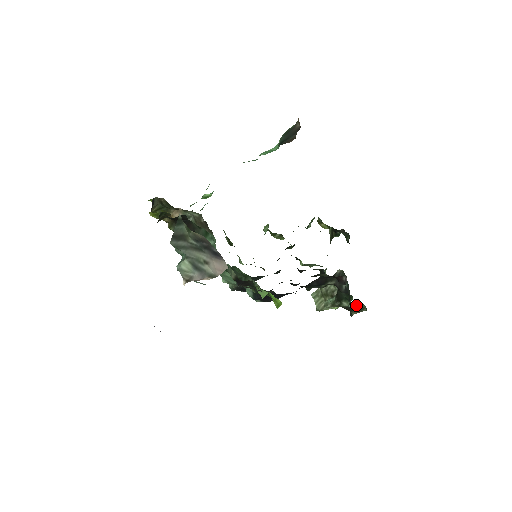
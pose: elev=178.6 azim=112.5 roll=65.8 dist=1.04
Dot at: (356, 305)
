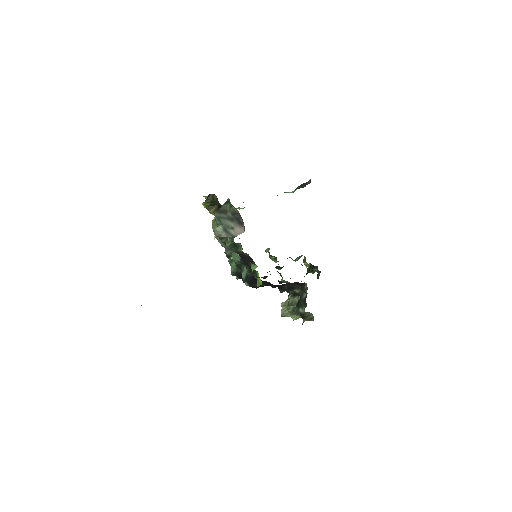
Dot at: (308, 314)
